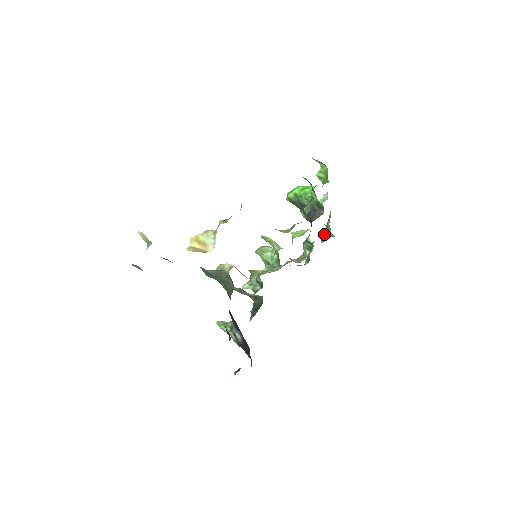
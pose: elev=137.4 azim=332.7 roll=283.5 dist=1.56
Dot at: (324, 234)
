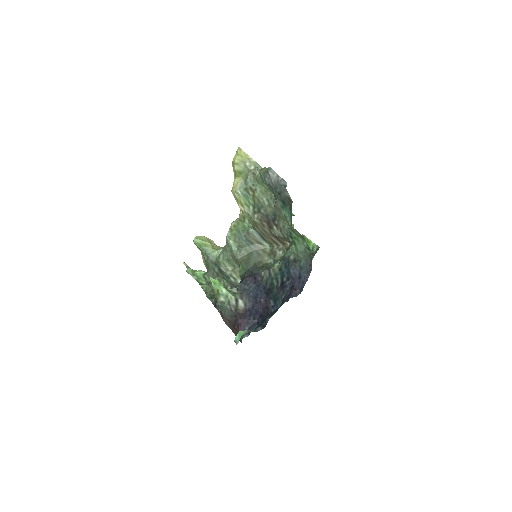
Dot at: occluded
